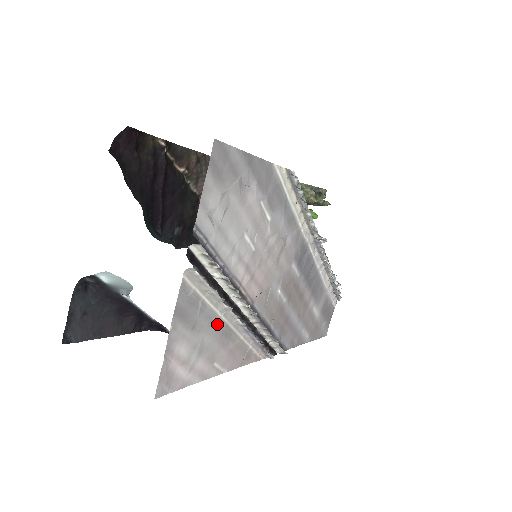
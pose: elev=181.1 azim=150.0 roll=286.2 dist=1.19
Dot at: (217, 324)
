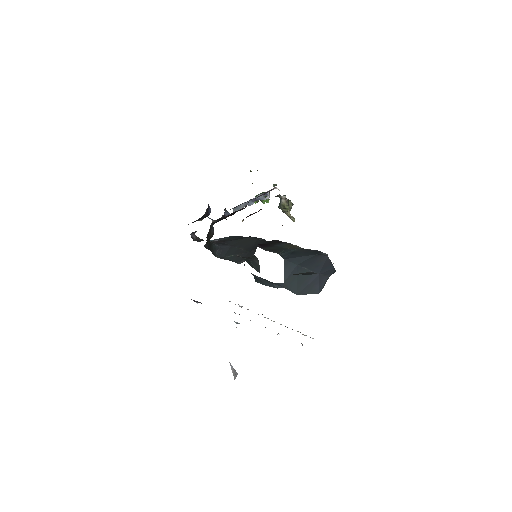
Dot at: occluded
